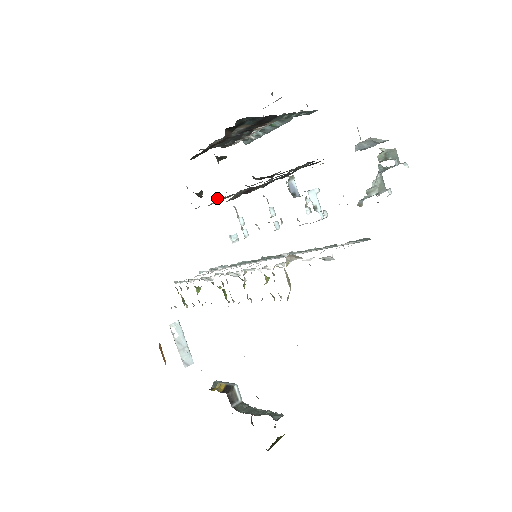
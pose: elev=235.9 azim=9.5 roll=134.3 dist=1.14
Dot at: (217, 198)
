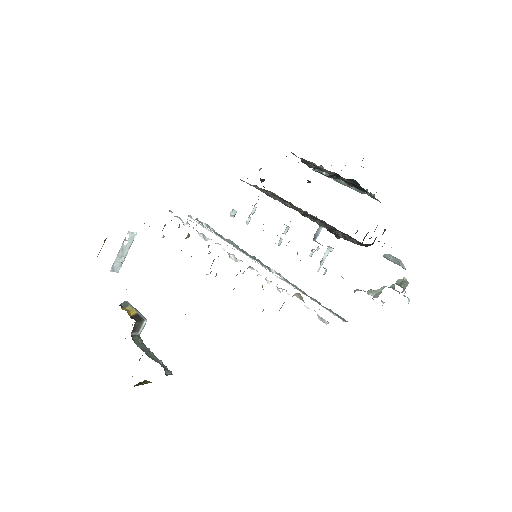
Dot at: occluded
